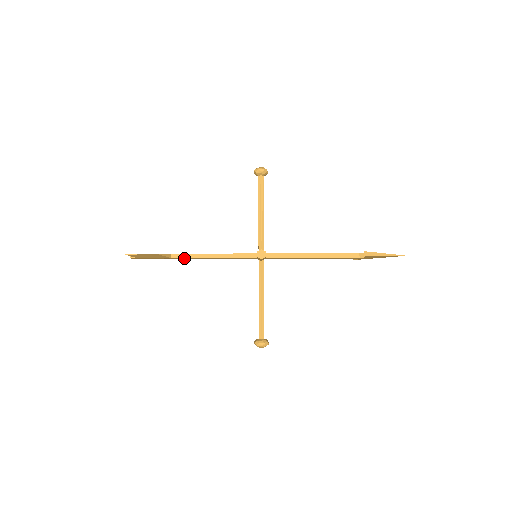
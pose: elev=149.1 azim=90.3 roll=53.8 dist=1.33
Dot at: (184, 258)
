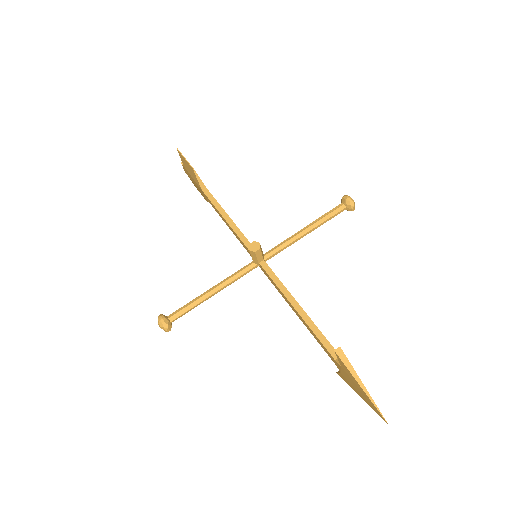
Dot at: (210, 201)
